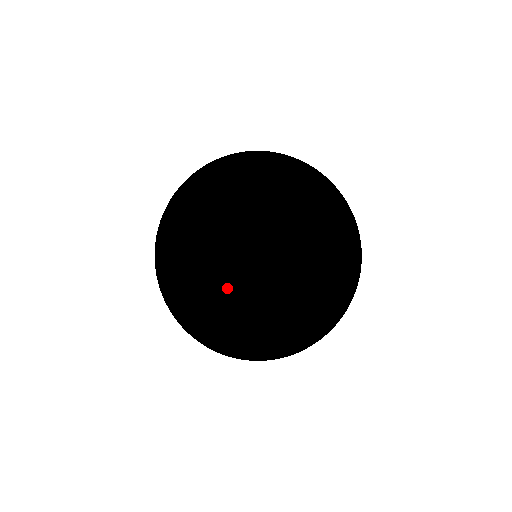
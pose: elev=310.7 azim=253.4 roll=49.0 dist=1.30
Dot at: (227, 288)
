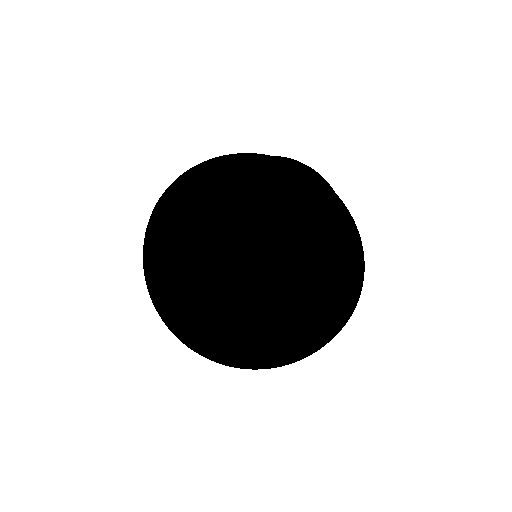
Dot at: (177, 311)
